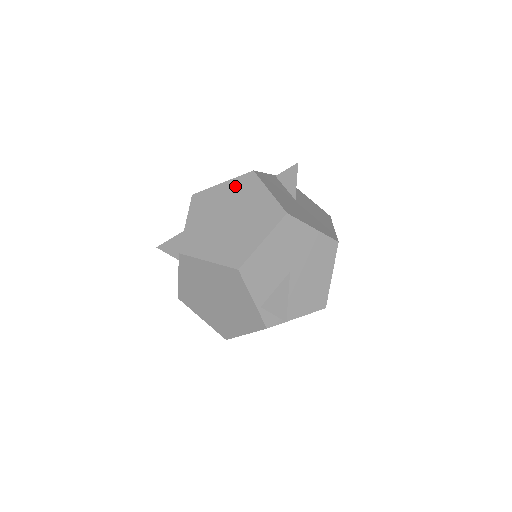
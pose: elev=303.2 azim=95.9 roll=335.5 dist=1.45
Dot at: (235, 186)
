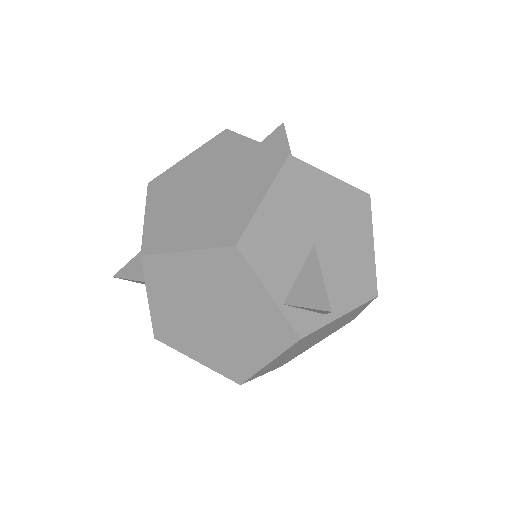
Dot at: (205, 153)
